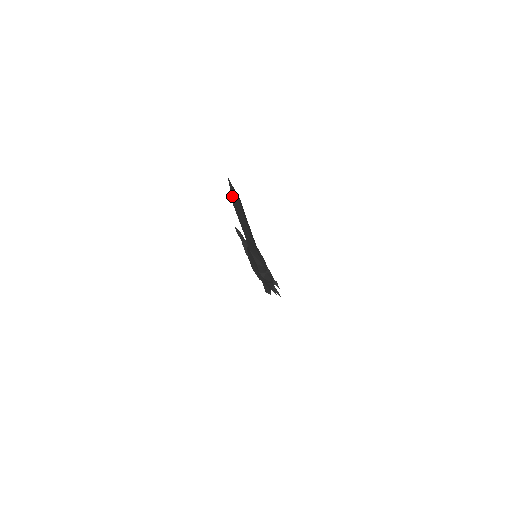
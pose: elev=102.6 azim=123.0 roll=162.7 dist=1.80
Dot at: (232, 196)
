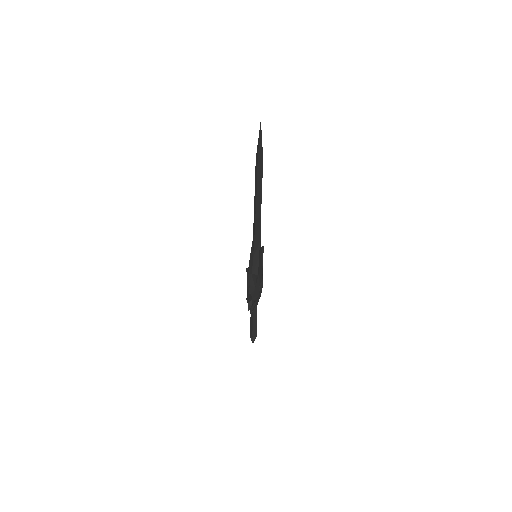
Dot at: (258, 145)
